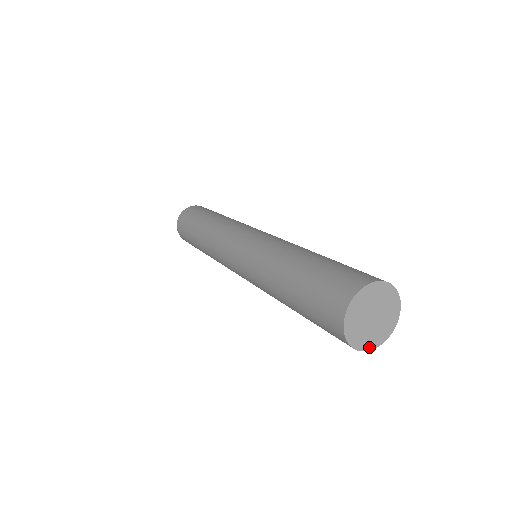
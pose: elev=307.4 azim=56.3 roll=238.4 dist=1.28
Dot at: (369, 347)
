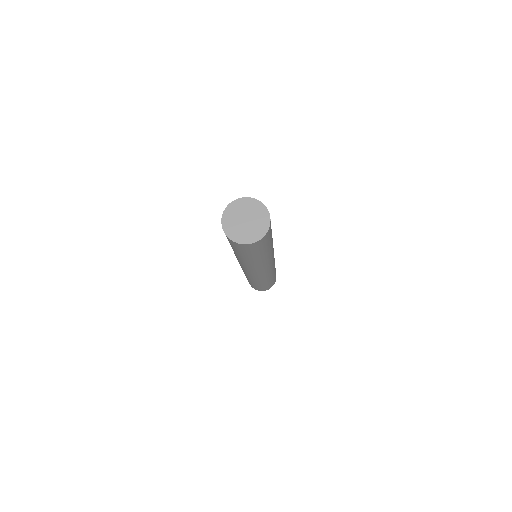
Dot at: (232, 238)
